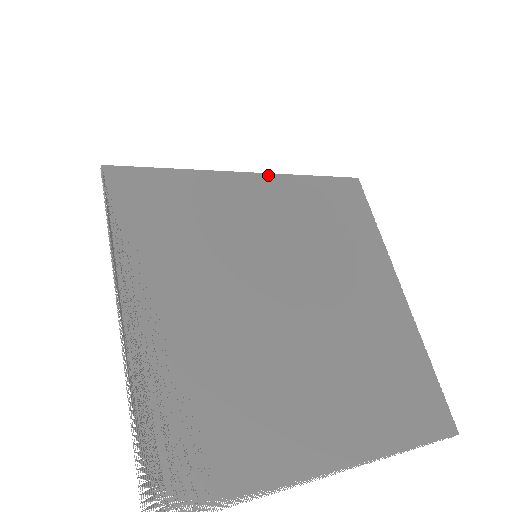
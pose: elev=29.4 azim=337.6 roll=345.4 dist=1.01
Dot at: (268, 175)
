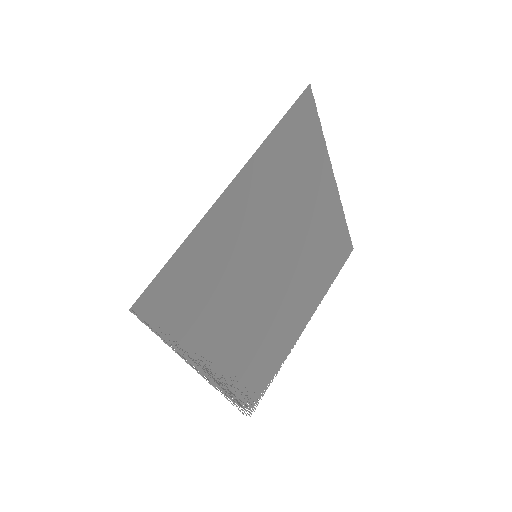
Dot at: occluded
